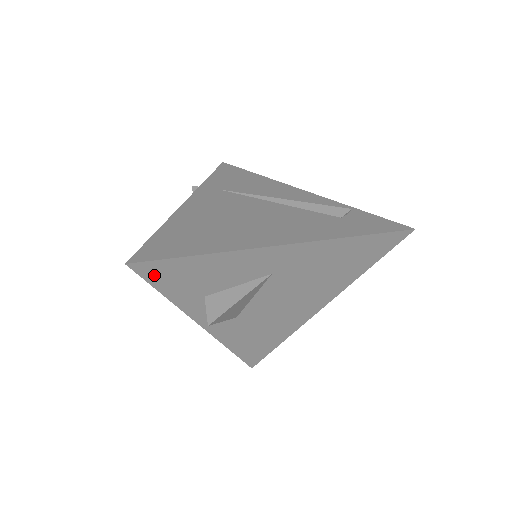
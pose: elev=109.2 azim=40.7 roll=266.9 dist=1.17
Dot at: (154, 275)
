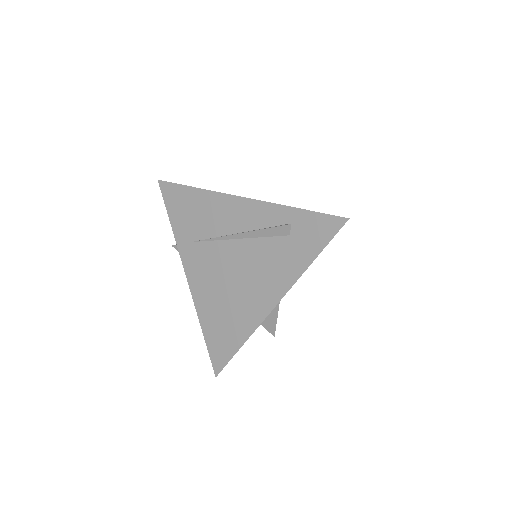
Dot at: occluded
